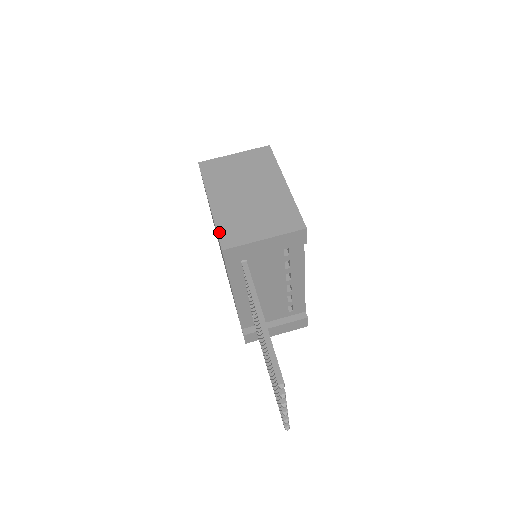
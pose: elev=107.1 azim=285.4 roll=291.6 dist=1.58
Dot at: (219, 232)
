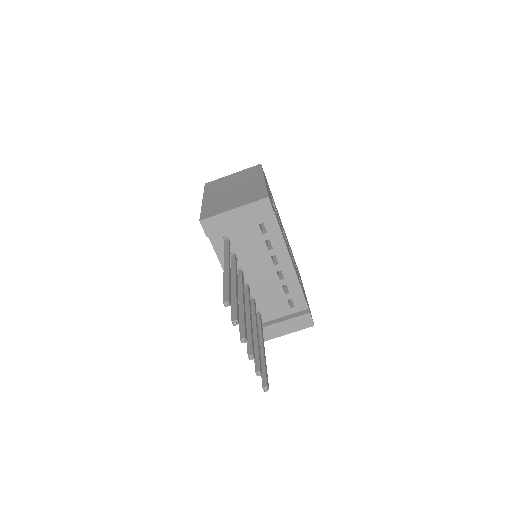
Dot at: (202, 212)
